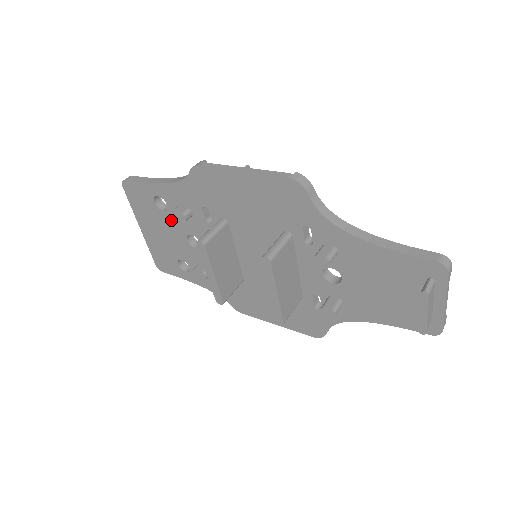
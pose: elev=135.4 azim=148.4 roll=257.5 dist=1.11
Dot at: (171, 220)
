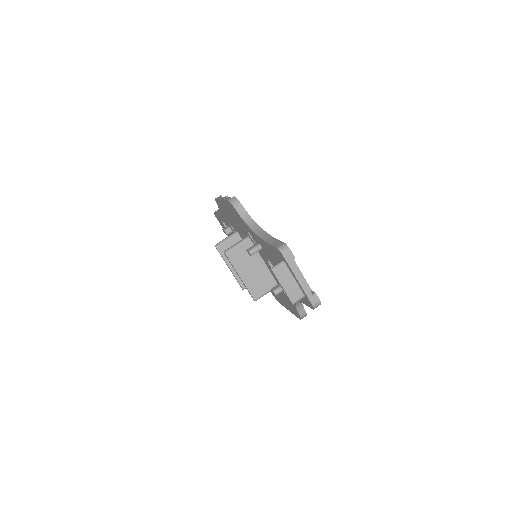
Dot at: occluded
